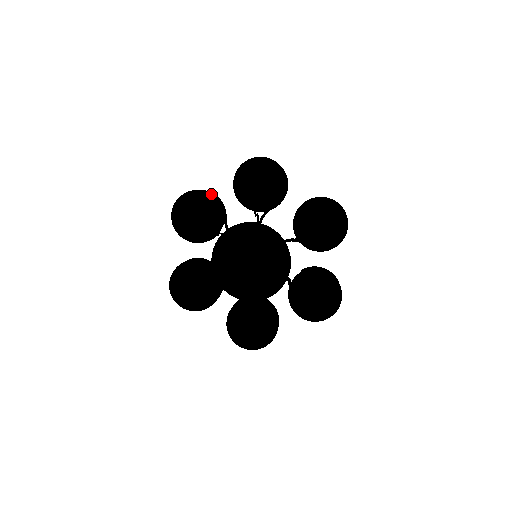
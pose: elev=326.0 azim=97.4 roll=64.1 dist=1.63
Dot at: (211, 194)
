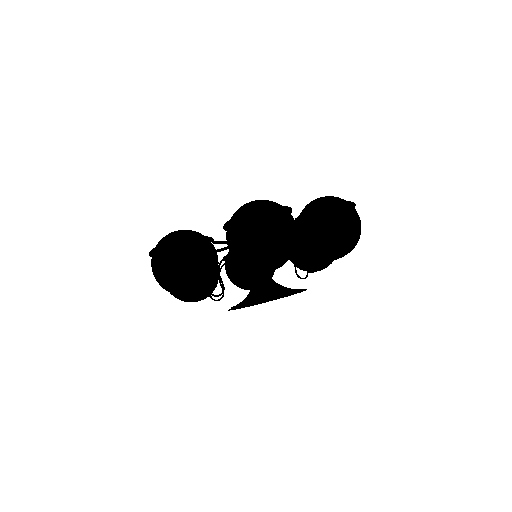
Dot at: (200, 258)
